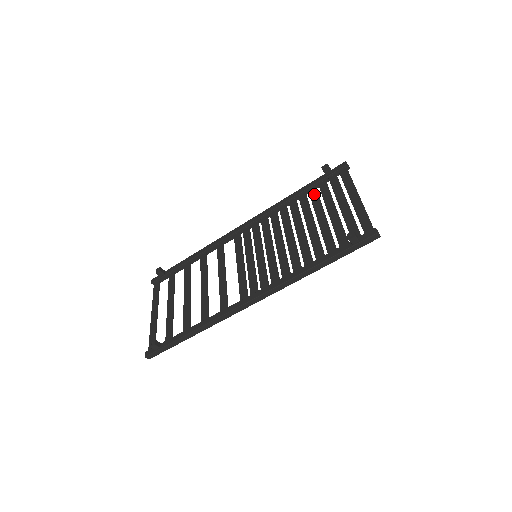
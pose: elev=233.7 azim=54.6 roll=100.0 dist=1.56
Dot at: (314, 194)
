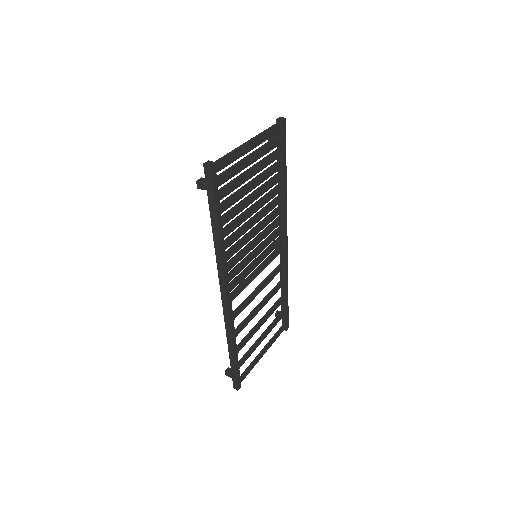
Dot at: (272, 168)
